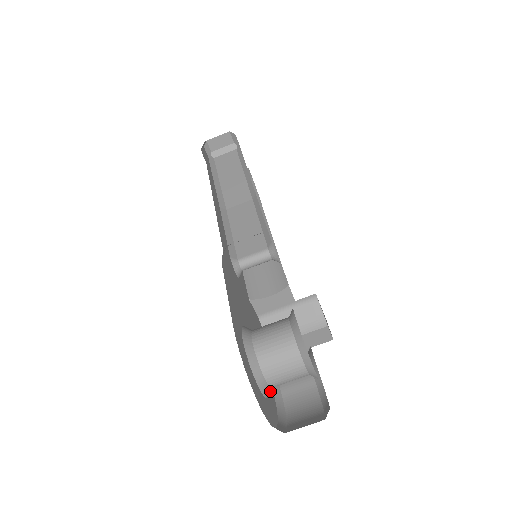
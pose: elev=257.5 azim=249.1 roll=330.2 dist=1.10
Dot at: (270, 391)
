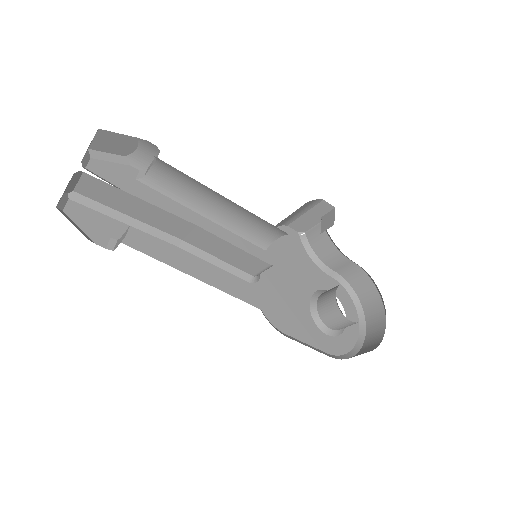
Dot at: occluded
